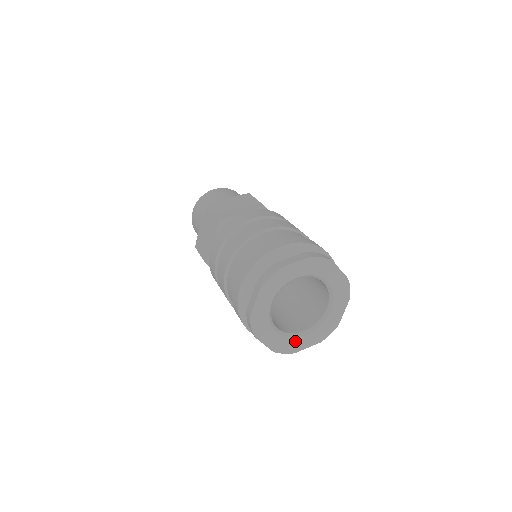
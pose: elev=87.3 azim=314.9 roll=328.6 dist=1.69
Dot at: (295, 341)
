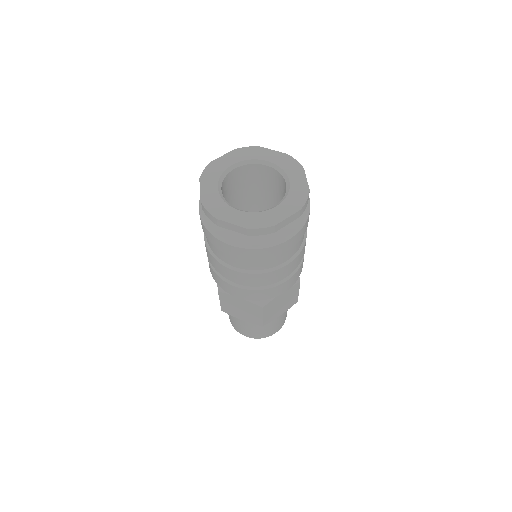
Dot at: (226, 208)
